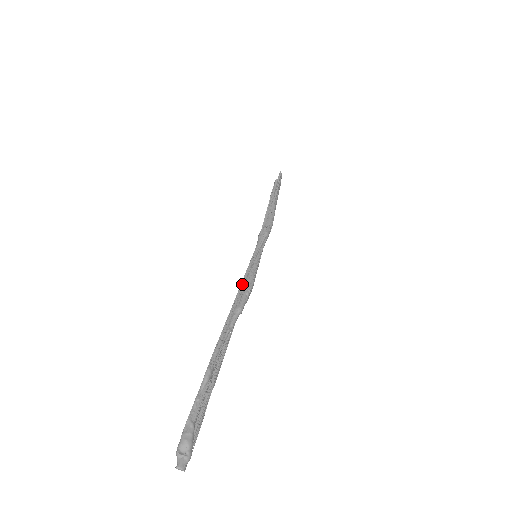
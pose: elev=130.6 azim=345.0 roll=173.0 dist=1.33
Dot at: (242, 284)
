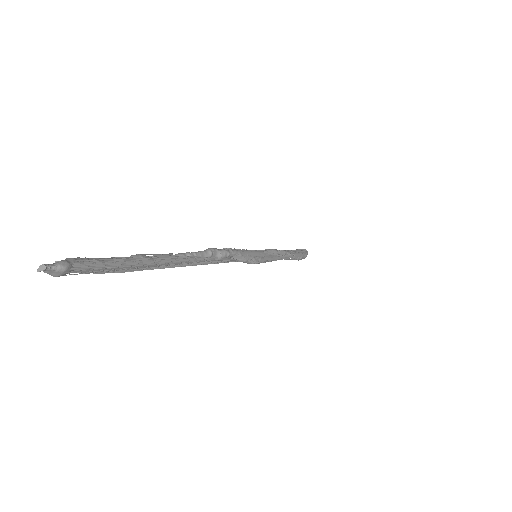
Dot at: occluded
